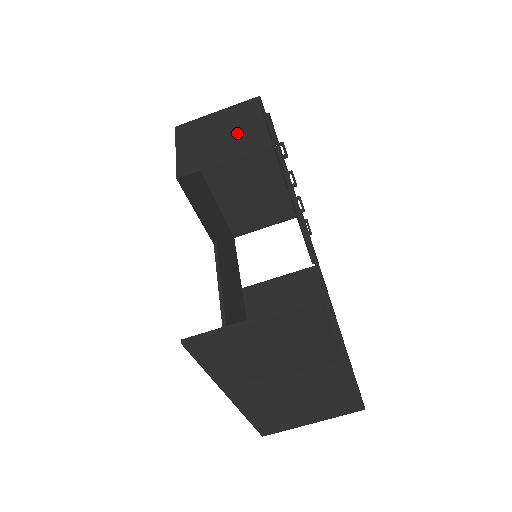
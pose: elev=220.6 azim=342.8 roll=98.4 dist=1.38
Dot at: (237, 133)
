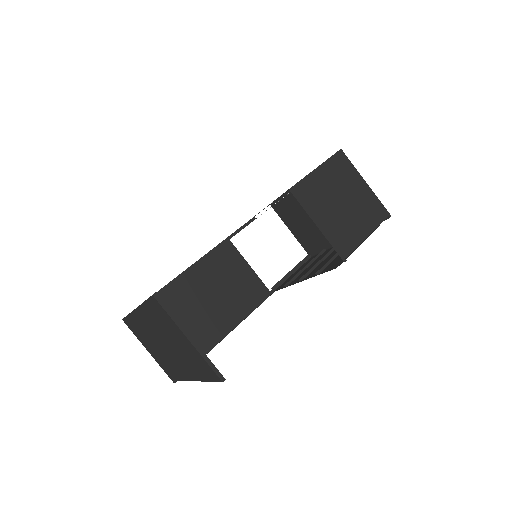
Dot at: (348, 219)
